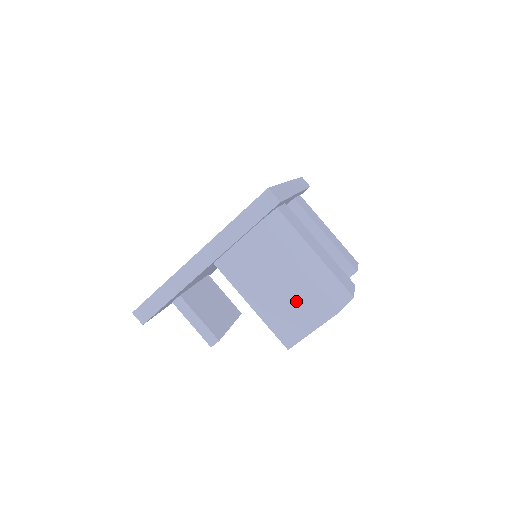
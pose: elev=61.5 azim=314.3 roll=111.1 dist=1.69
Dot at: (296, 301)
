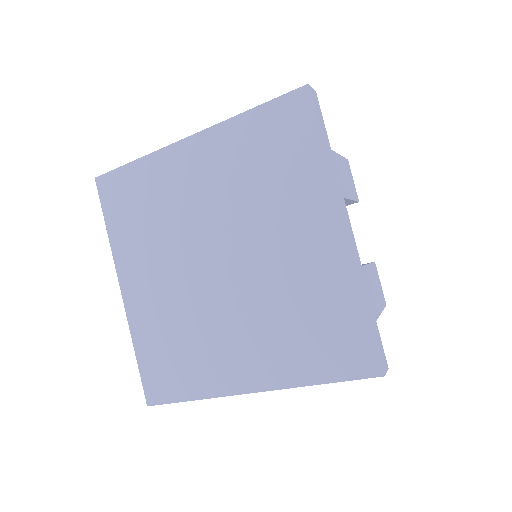
Dot at: occluded
